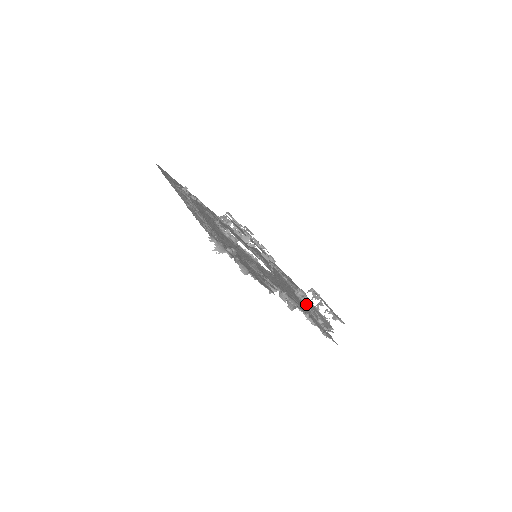
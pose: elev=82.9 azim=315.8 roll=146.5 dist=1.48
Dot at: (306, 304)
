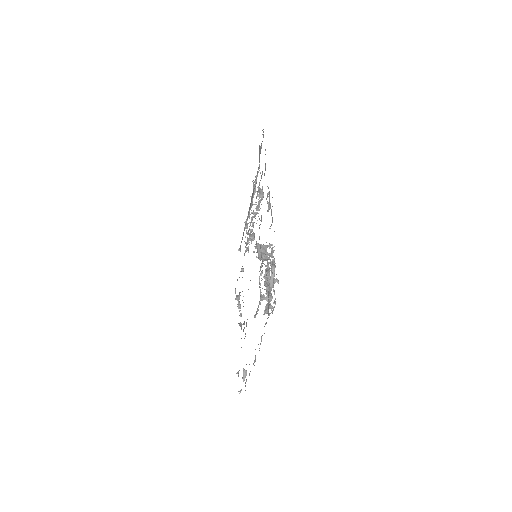
Dot at: (246, 251)
